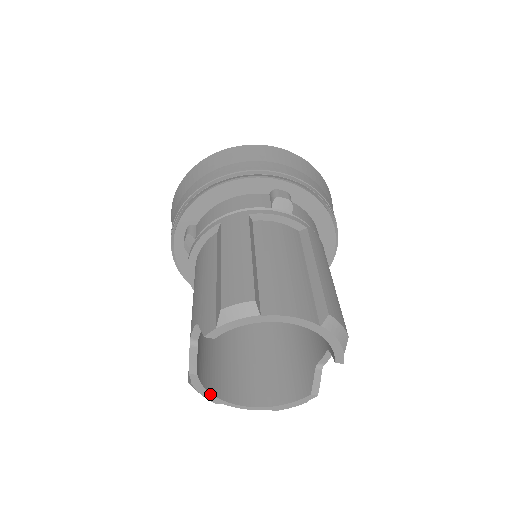
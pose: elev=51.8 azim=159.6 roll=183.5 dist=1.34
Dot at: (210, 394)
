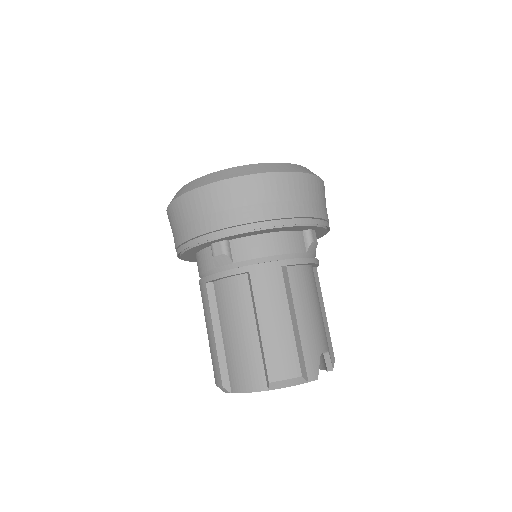
Dot at: occluded
